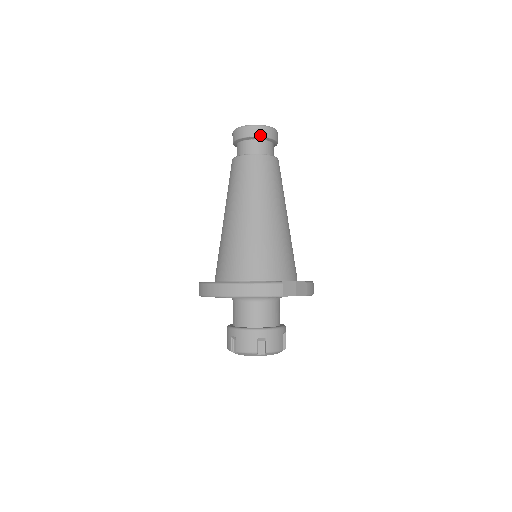
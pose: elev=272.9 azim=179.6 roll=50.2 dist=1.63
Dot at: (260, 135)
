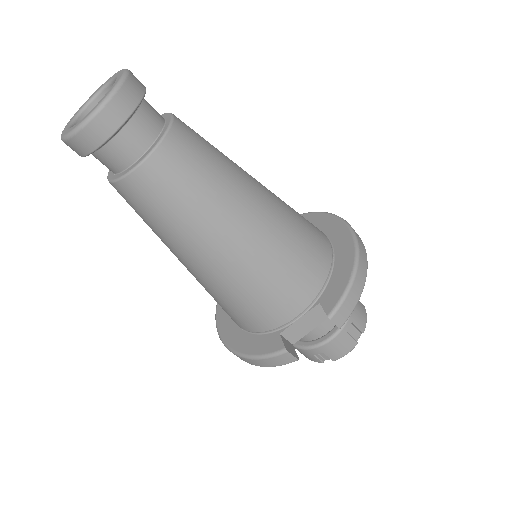
Dot at: (92, 148)
